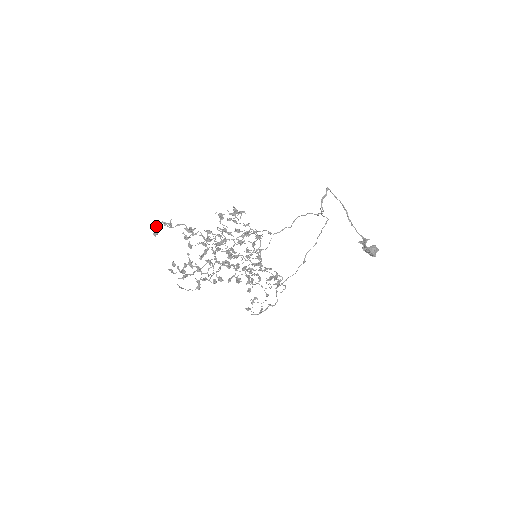
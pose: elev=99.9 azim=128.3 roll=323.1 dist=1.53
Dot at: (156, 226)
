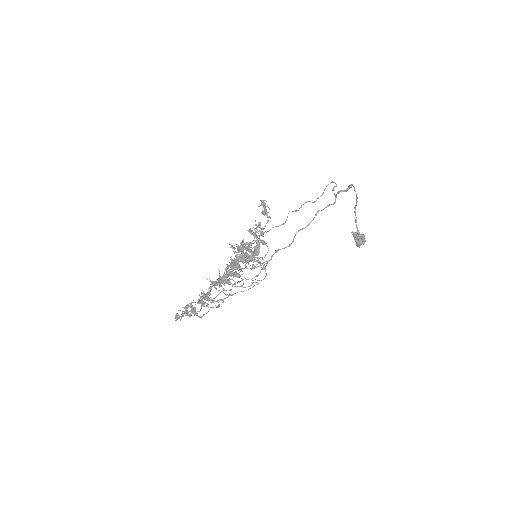
Dot at: occluded
